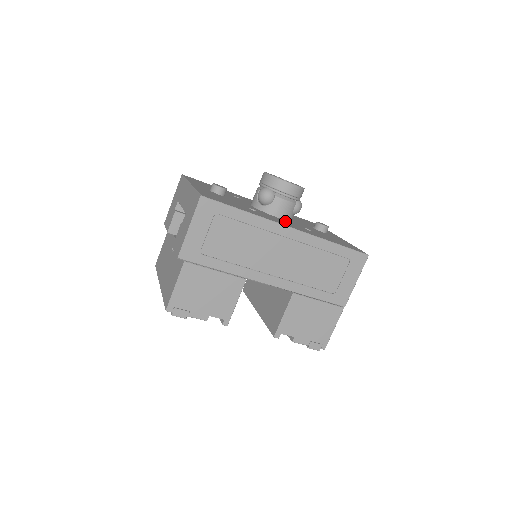
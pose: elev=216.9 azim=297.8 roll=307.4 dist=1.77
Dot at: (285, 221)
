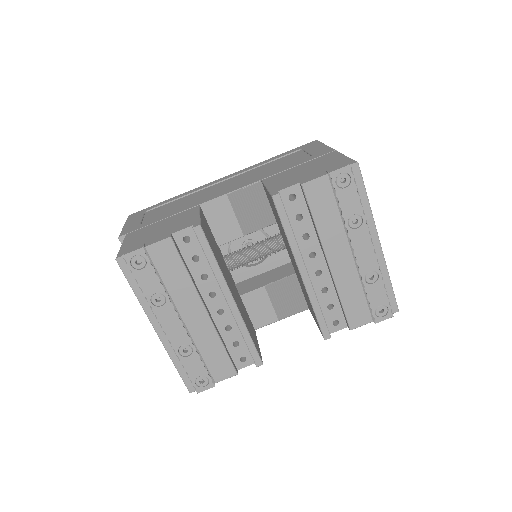
Dot at: occluded
